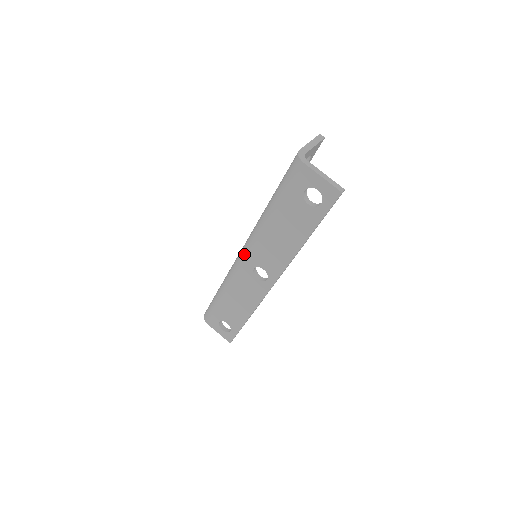
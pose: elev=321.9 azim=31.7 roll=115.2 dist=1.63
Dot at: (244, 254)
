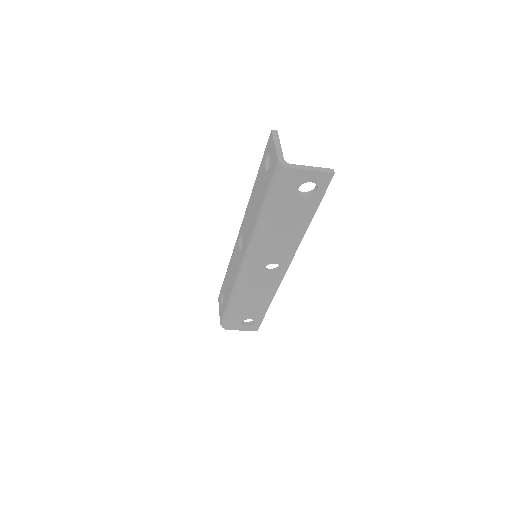
Dot at: (251, 262)
